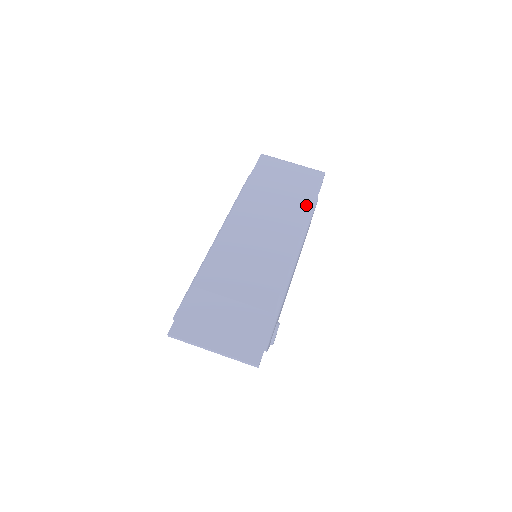
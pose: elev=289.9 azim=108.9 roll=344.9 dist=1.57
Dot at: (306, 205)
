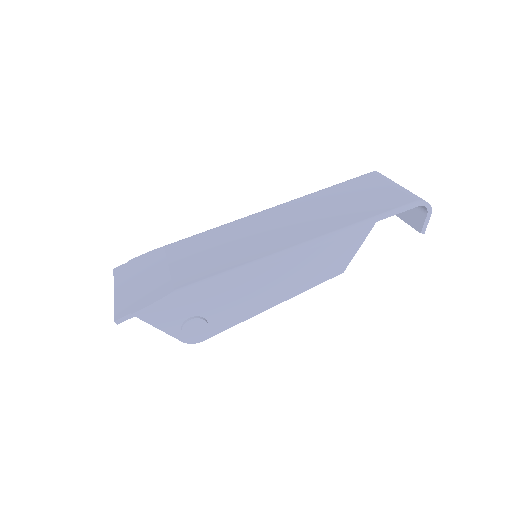
Dot at: (345, 223)
